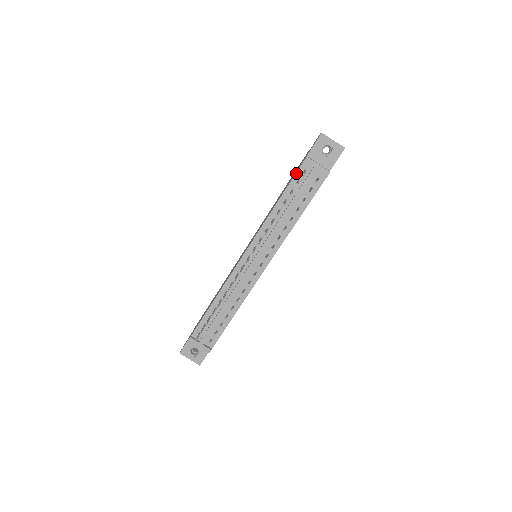
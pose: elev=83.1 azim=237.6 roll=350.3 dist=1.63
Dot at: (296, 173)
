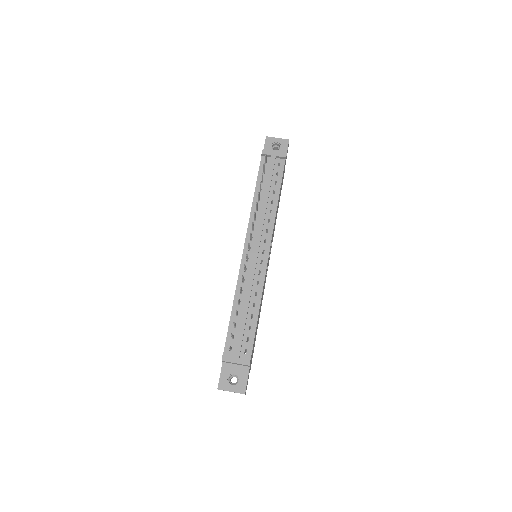
Dot at: (259, 166)
